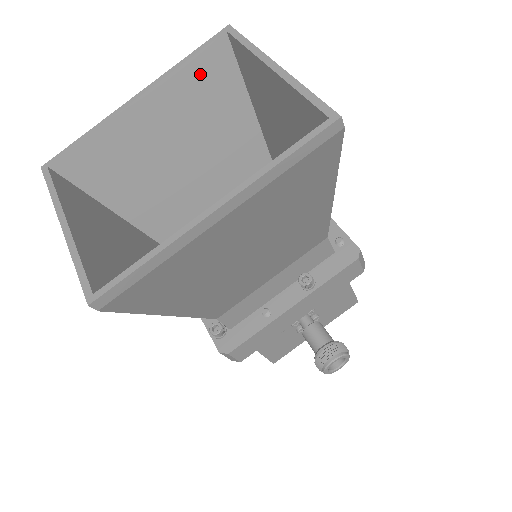
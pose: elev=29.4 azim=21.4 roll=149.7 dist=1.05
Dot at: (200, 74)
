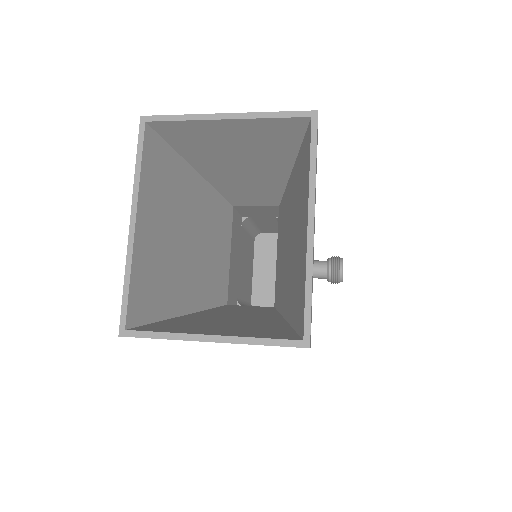
Dot at: (152, 167)
